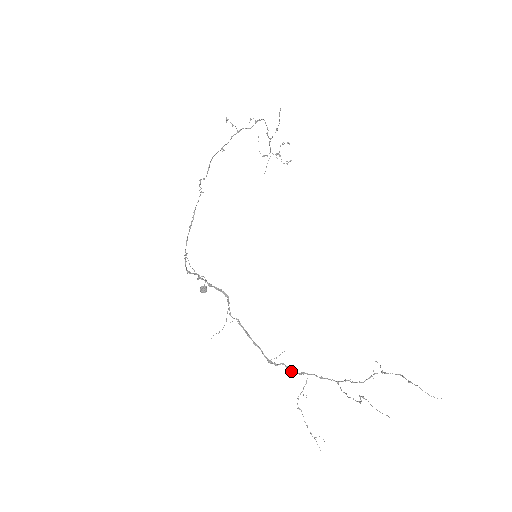
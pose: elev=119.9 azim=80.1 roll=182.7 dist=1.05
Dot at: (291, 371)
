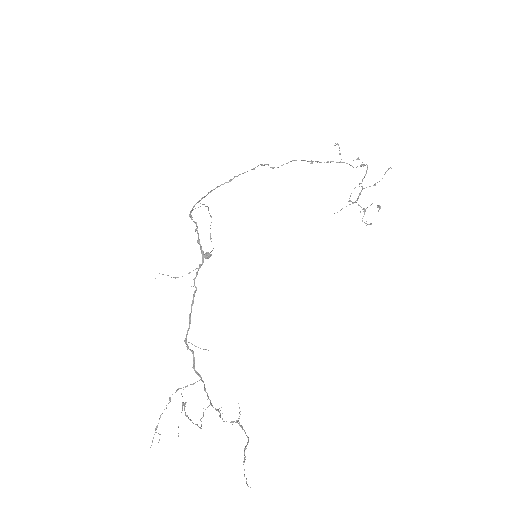
Dot at: (193, 364)
